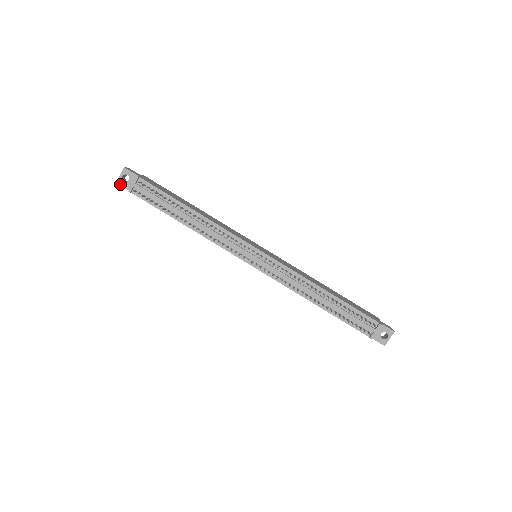
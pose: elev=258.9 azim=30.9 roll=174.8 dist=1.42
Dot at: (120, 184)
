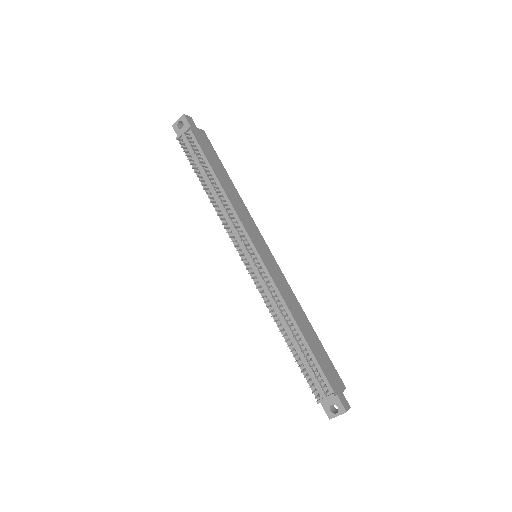
Dot at: (174, 128)
